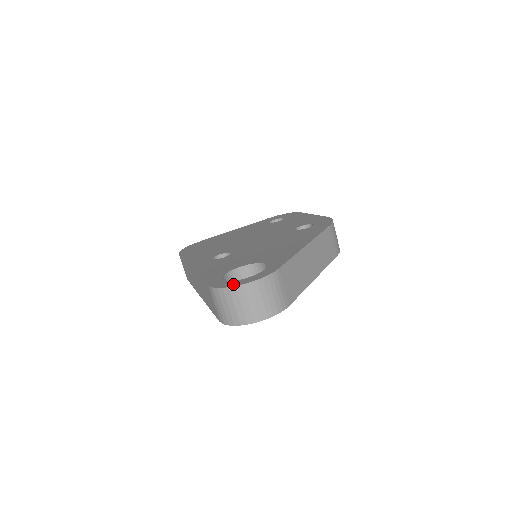
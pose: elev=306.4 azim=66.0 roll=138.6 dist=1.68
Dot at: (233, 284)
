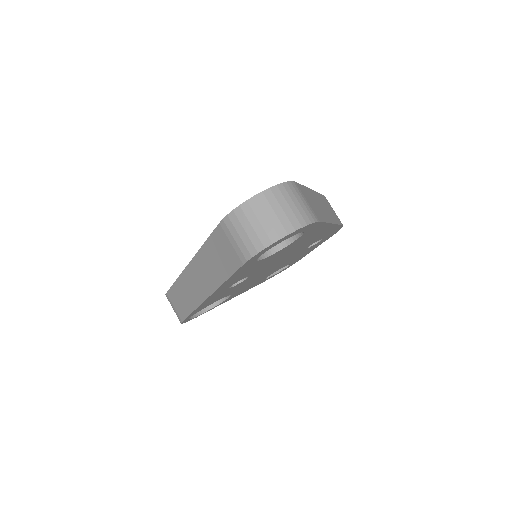
Dot at: (250, 199)
